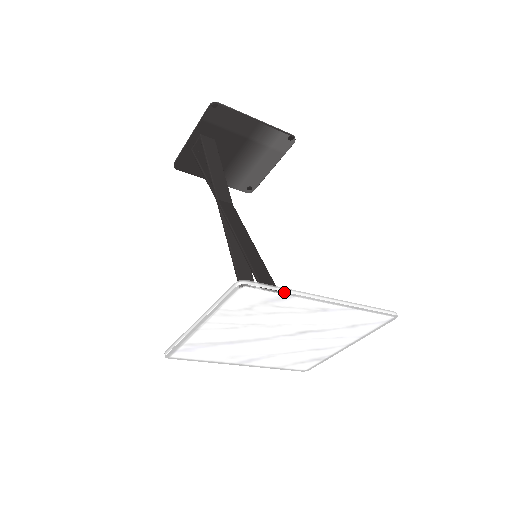
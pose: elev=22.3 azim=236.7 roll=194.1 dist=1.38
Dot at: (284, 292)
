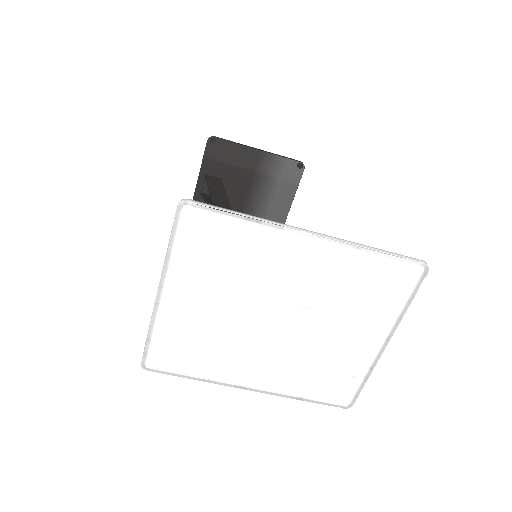
Dot at: (242, 216)
